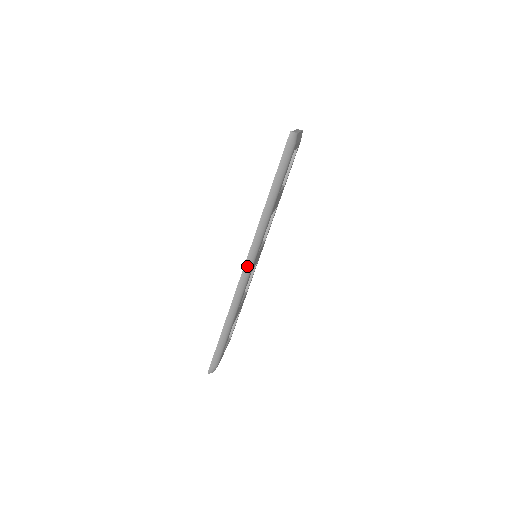
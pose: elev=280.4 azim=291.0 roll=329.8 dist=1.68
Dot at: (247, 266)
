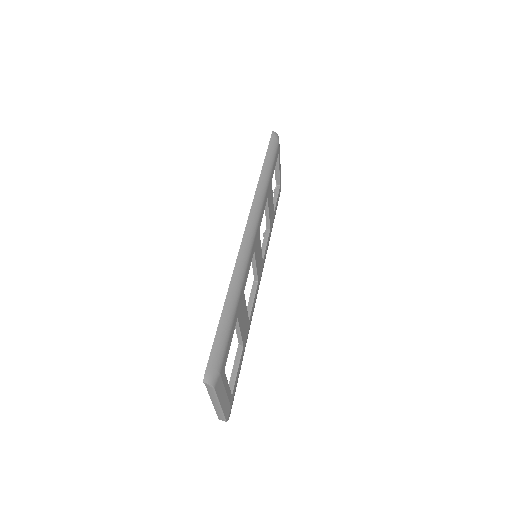
Dot at: (249, 227)
